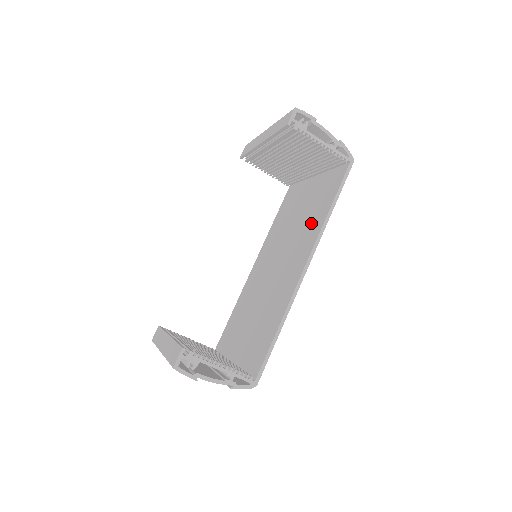
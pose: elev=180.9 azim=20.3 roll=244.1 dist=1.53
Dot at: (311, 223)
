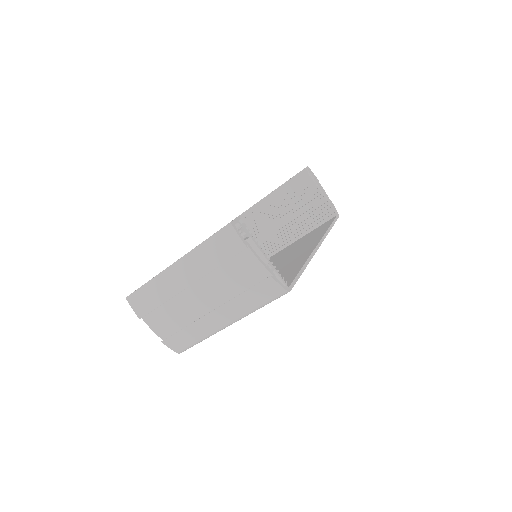
Dot at: (309, 241)
